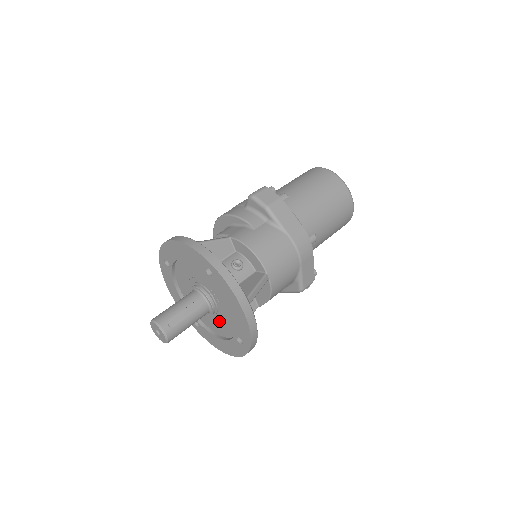
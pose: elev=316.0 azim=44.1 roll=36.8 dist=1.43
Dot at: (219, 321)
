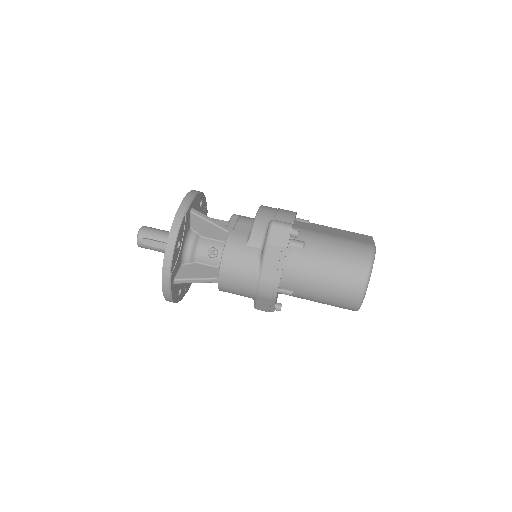
Dot at: occluded
